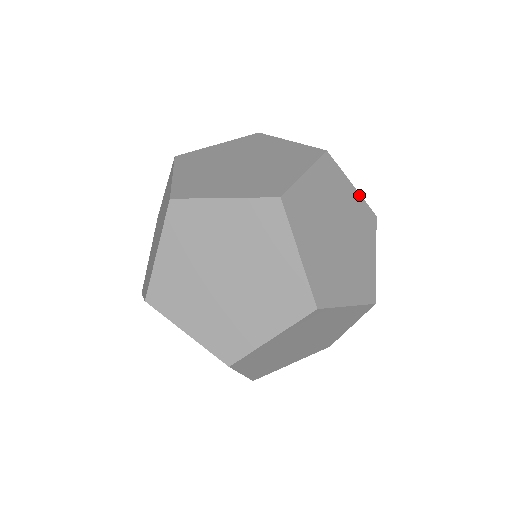
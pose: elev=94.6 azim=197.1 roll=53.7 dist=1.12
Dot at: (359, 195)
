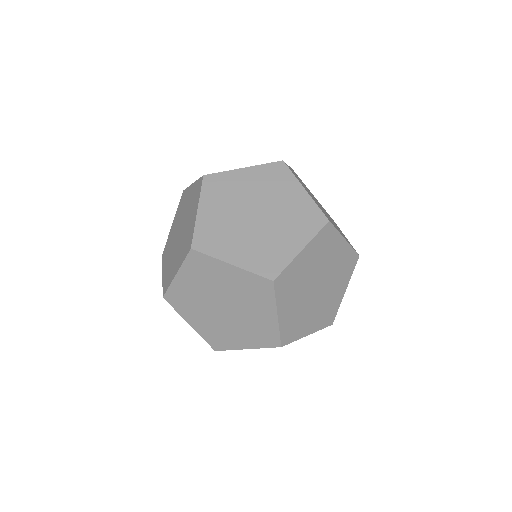
Dot at: (341, 300)
